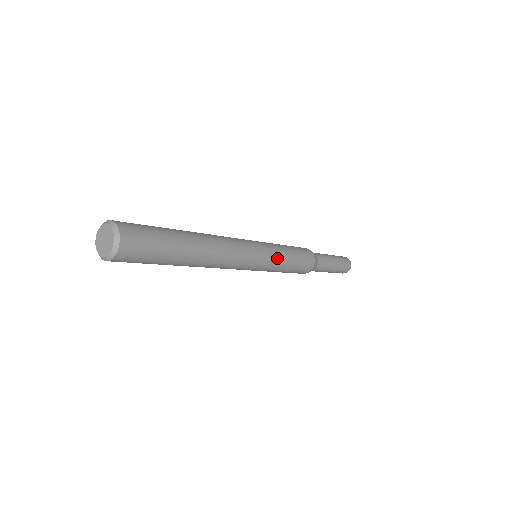
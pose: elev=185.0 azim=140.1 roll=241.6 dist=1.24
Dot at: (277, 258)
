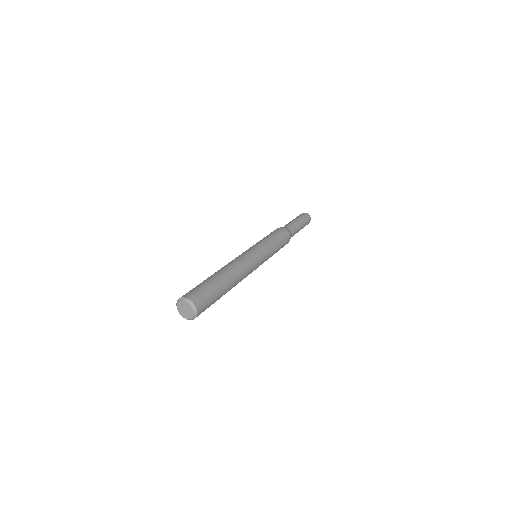
Dot at: (269, 249)
